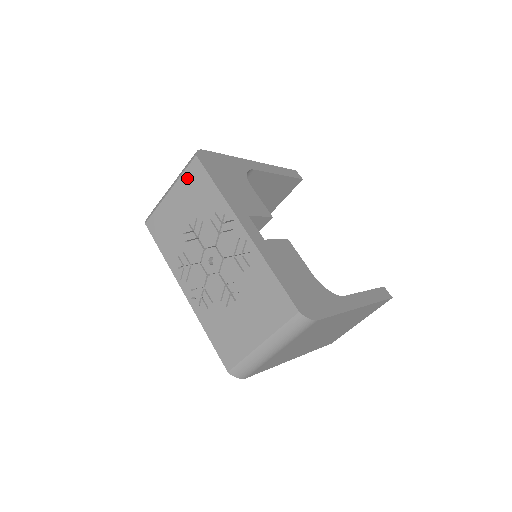
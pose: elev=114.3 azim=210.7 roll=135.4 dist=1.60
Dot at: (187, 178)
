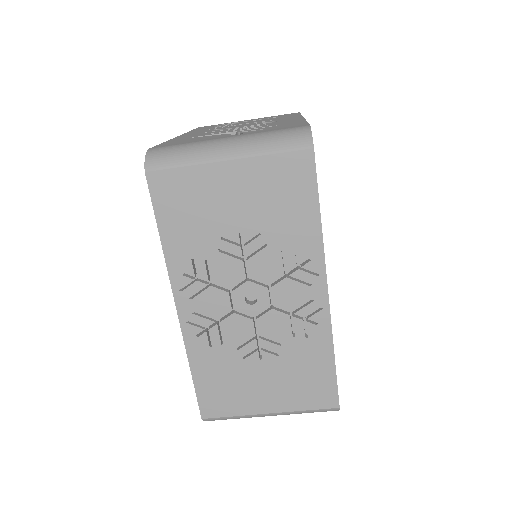
Dot at: (276, 168)
